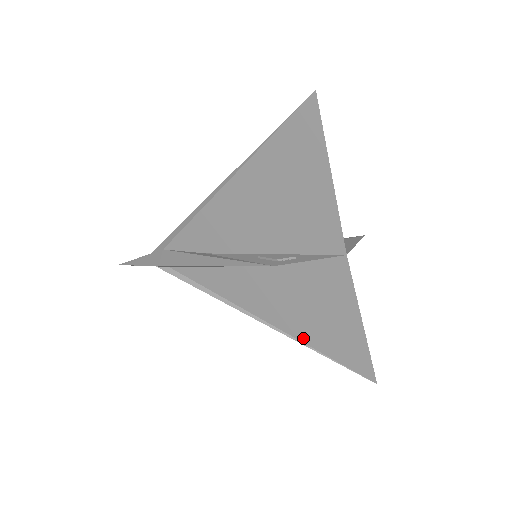
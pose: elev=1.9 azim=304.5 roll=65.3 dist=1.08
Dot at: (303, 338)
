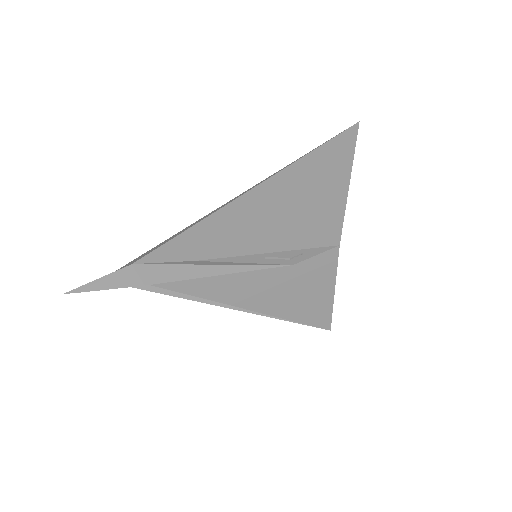
Dot at: (280, 314)
